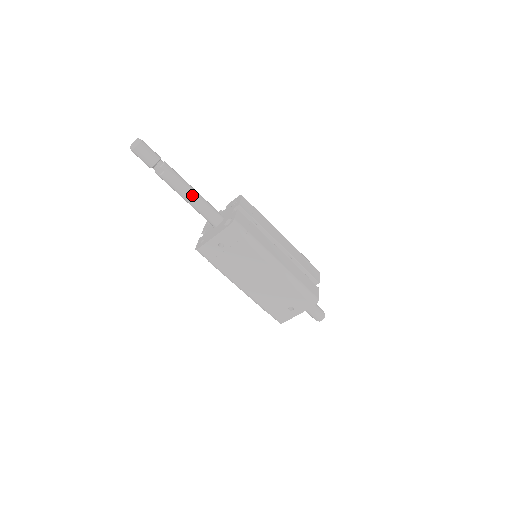
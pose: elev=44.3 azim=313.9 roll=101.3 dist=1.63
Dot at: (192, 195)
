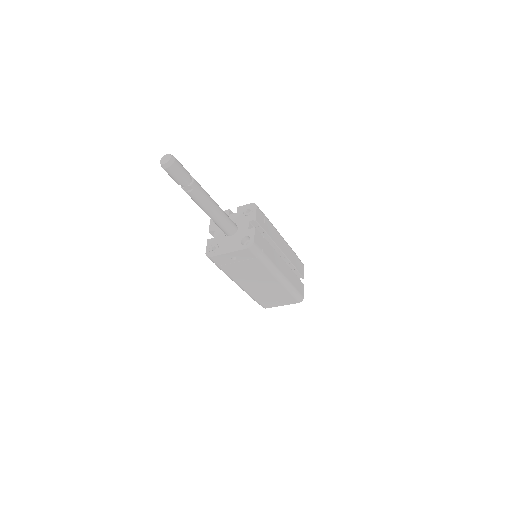
Dot at: (214, 211)
